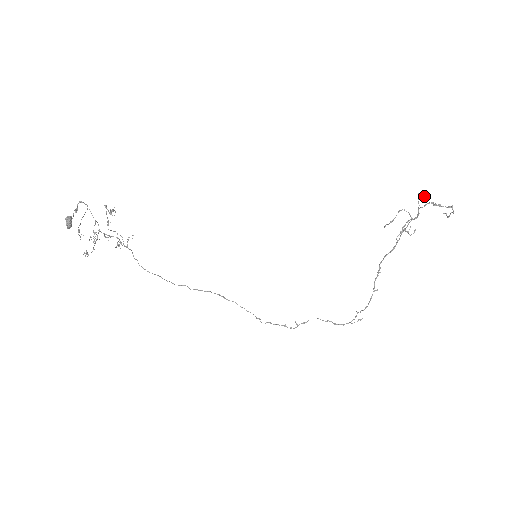
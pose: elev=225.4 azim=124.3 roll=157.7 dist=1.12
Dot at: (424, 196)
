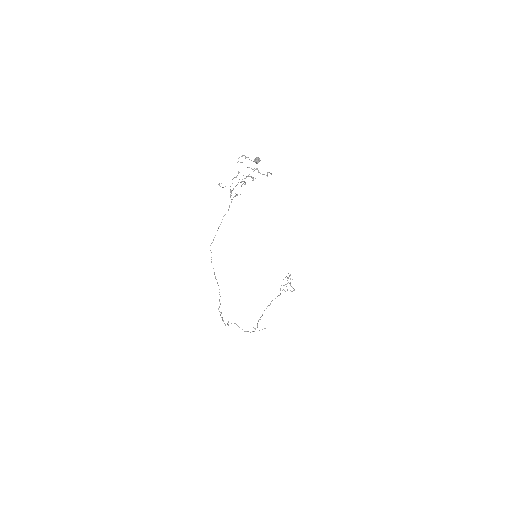
Dot at: occluded
